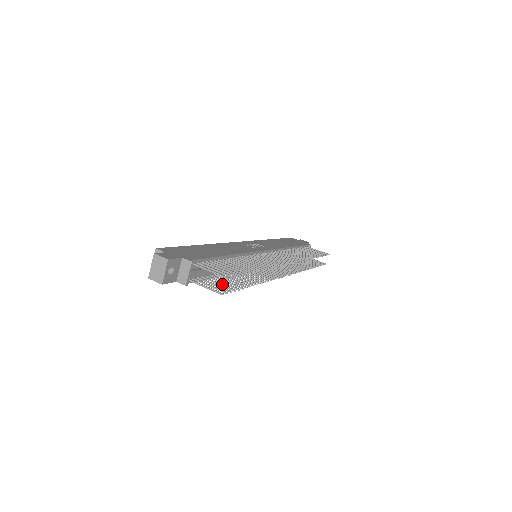
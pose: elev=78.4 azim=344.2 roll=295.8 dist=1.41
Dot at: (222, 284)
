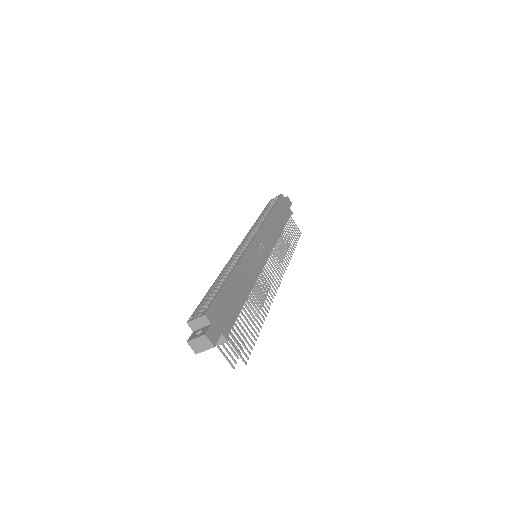
Dot at: (234, 343)
